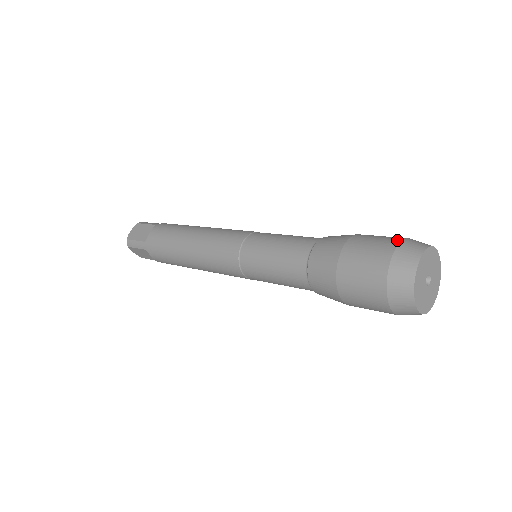
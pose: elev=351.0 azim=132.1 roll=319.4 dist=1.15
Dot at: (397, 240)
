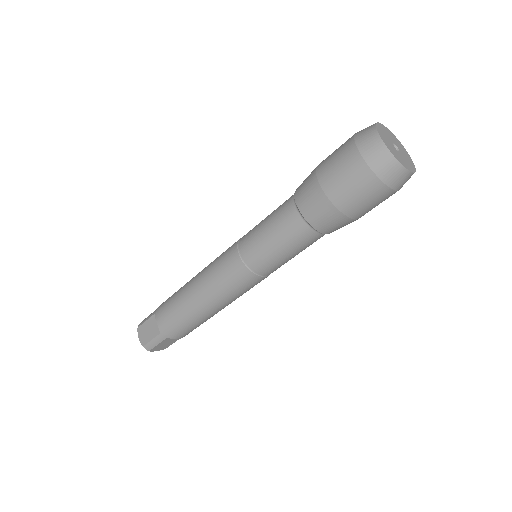
Dot at: occluded
